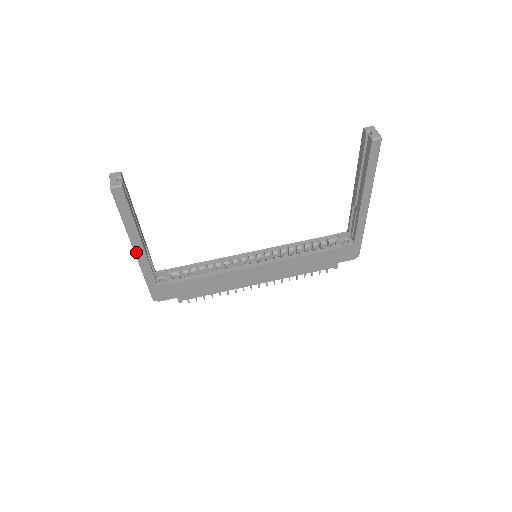
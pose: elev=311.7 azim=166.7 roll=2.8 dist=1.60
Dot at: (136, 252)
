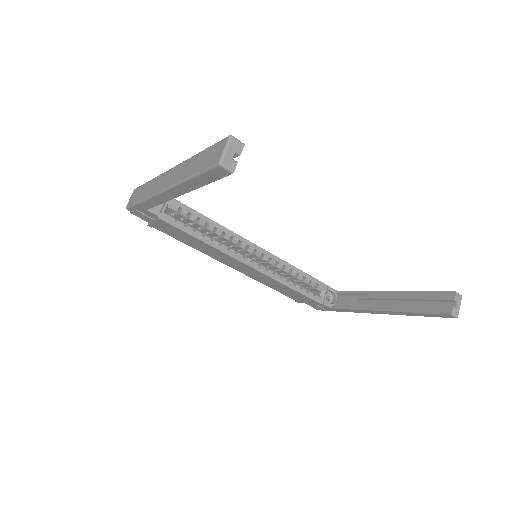
Dot at: (164, 192)
